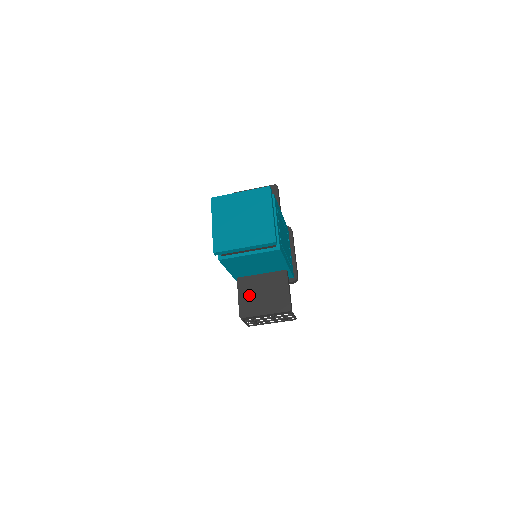
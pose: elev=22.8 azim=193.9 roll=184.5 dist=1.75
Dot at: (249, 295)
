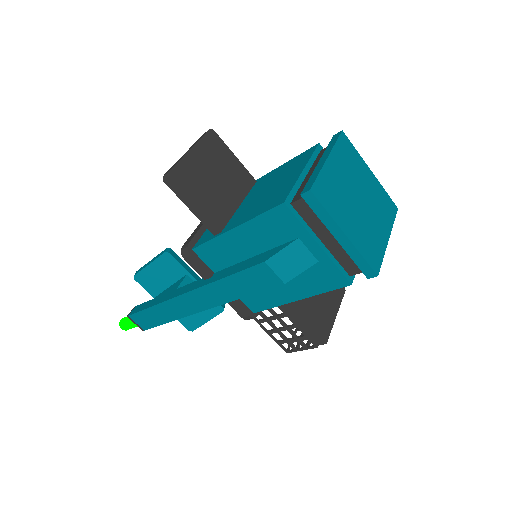
Dot at: (311, 310)
